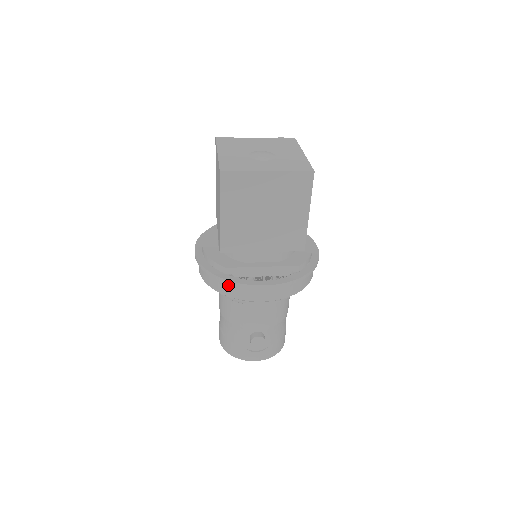
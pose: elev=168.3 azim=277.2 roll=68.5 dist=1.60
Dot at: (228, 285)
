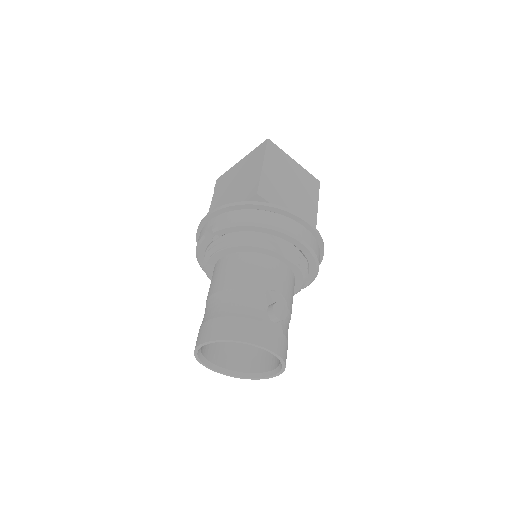
Dot at: (269, 213)
